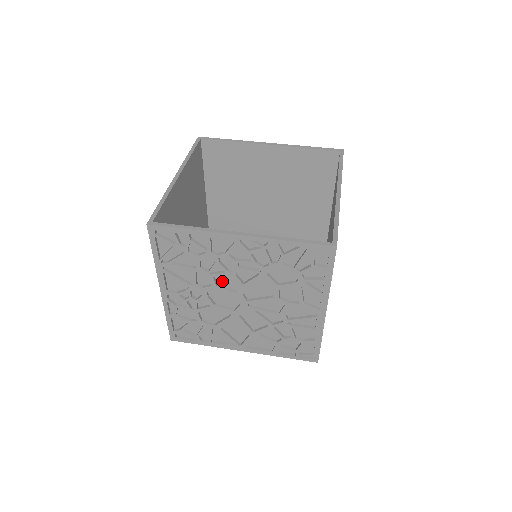
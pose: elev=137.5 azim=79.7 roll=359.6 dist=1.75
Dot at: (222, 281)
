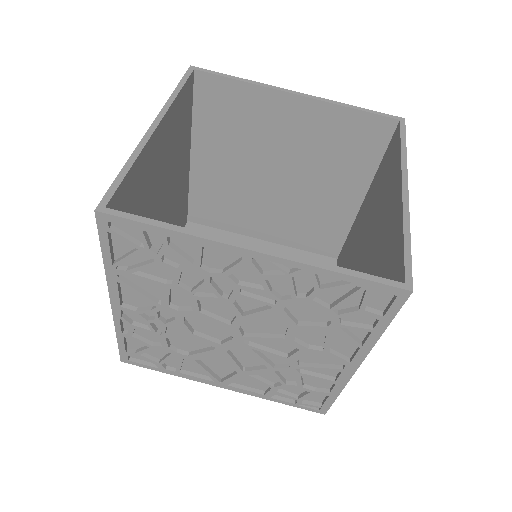
Dot at: (209, 305)
